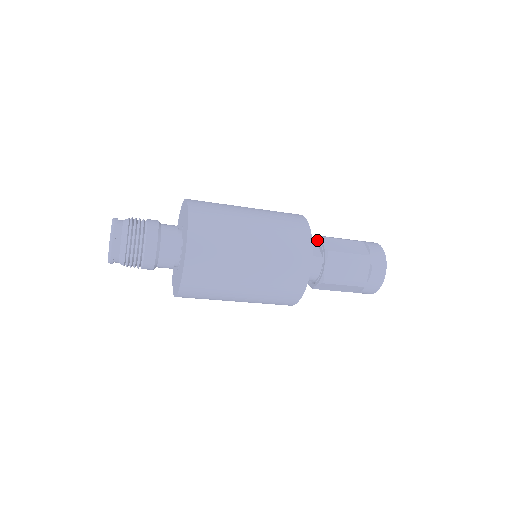
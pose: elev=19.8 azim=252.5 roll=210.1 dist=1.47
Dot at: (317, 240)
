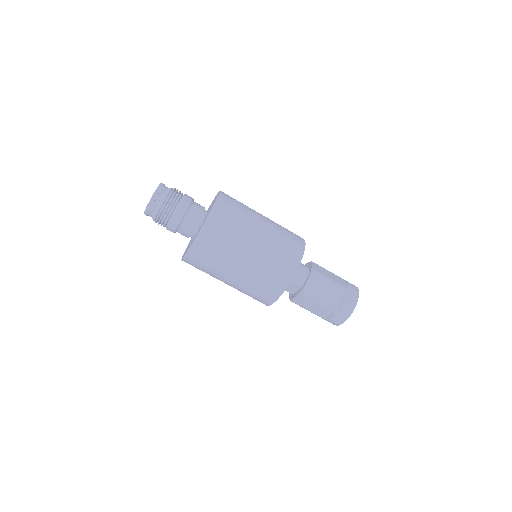
Dot at: occluded
